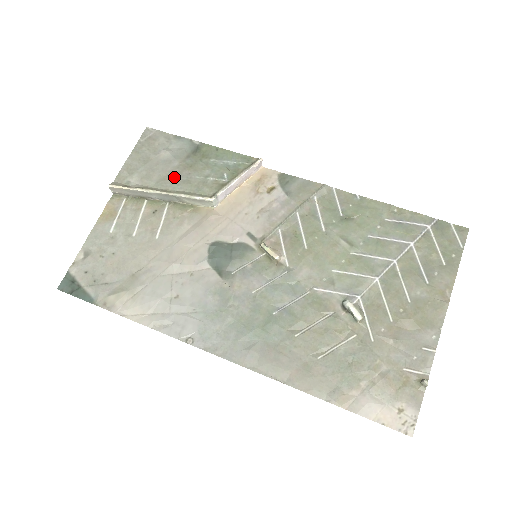
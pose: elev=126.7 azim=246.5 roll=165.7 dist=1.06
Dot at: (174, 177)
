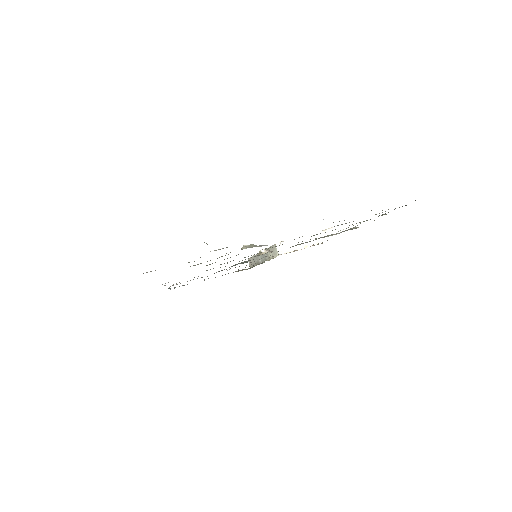
Dot at: occluded
